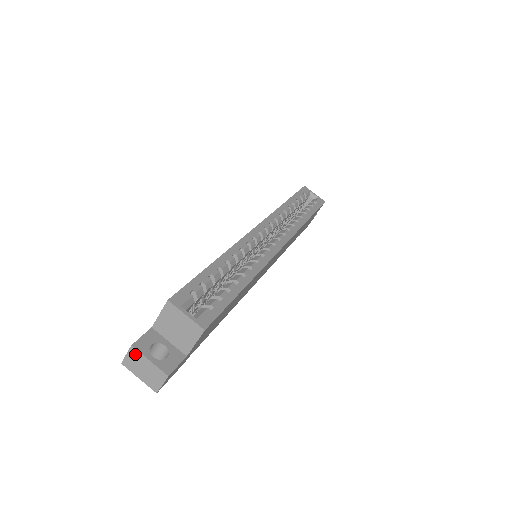
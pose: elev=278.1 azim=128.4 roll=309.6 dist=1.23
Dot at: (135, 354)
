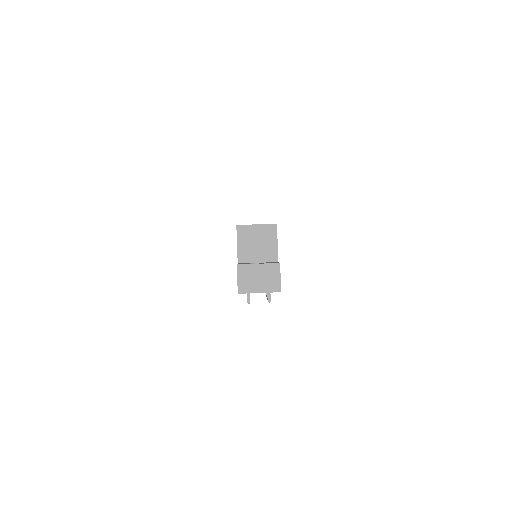
Dot at: (244, 270)
